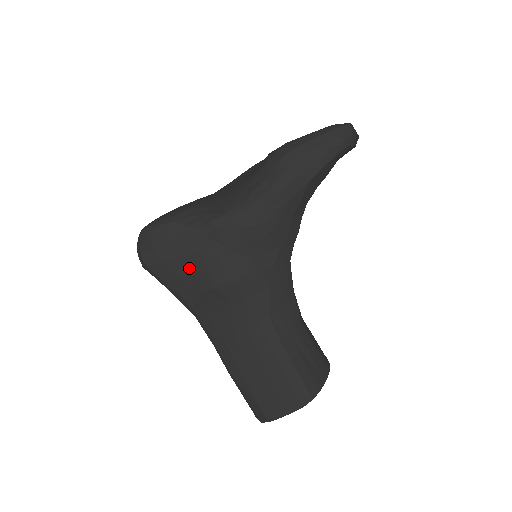
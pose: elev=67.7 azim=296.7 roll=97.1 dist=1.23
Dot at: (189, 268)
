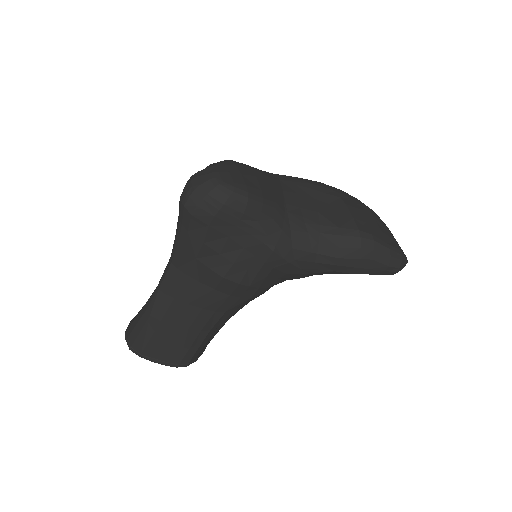
Dot at: (222, 248)
